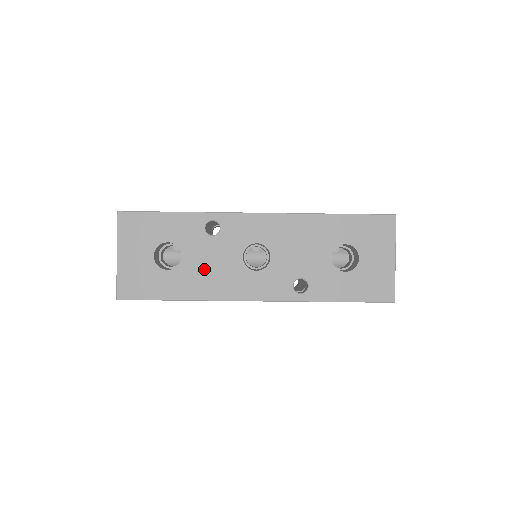
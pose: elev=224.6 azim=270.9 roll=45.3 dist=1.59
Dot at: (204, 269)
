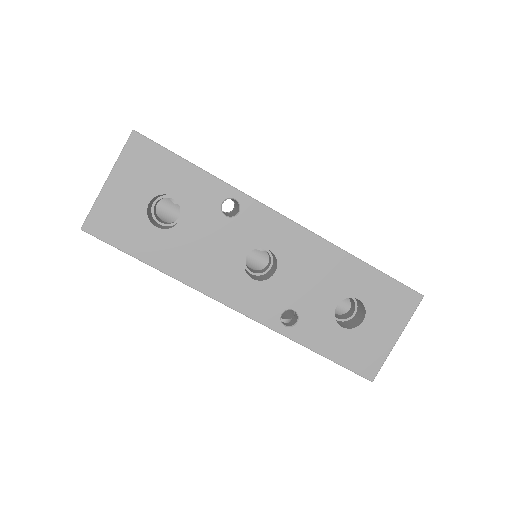
Dot at: (197, 247)
